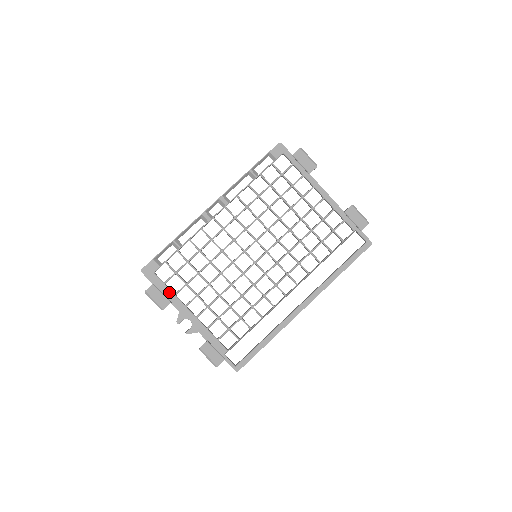
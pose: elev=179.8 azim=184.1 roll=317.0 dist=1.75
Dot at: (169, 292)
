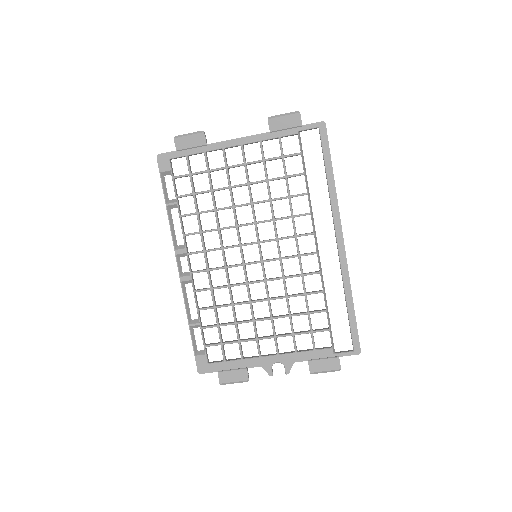
Dot at: (236, 363)
